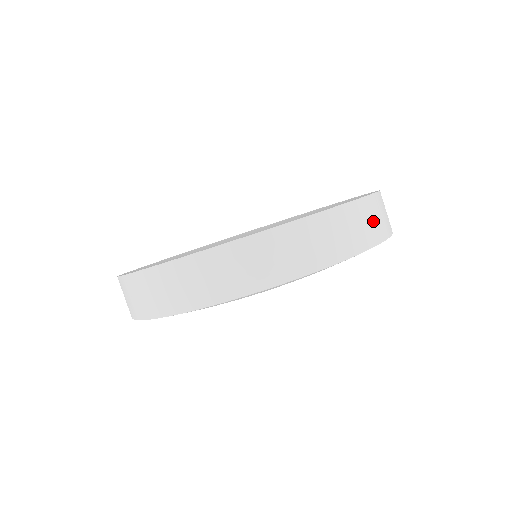
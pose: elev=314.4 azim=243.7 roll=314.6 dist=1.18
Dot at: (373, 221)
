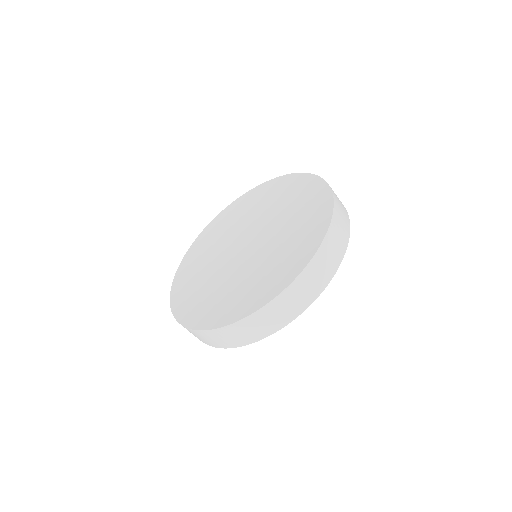
Dot at: (340, 233)
